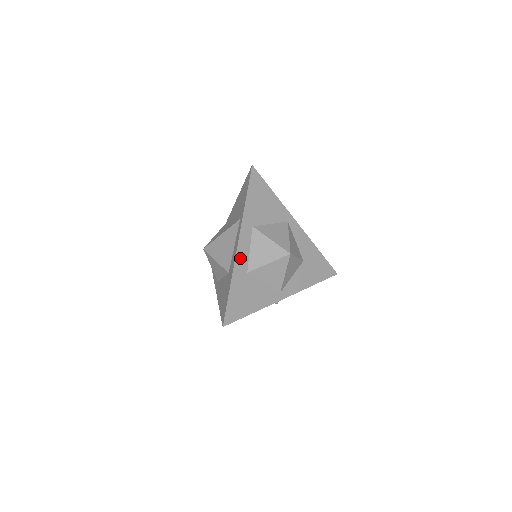
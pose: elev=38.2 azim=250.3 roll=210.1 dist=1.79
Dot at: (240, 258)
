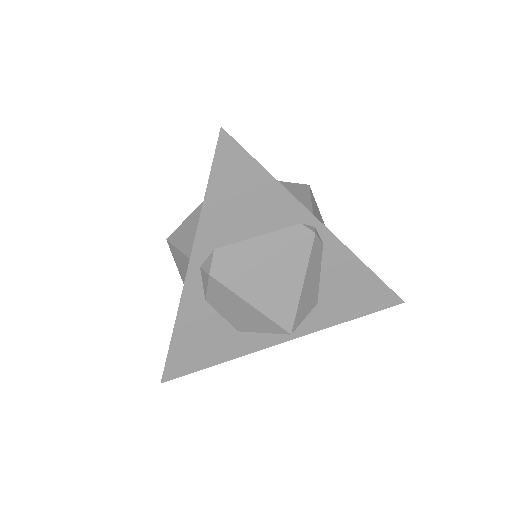
Dot at: occluded
